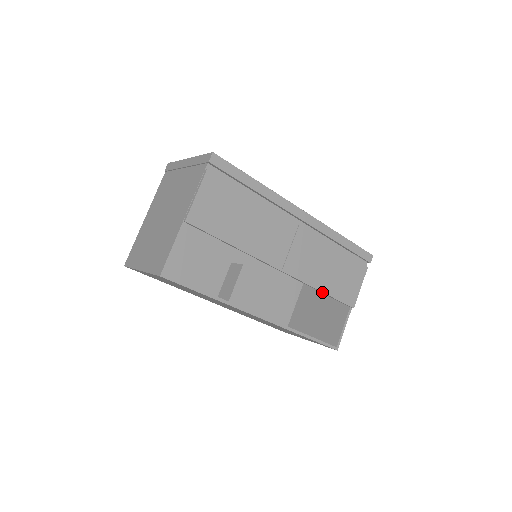
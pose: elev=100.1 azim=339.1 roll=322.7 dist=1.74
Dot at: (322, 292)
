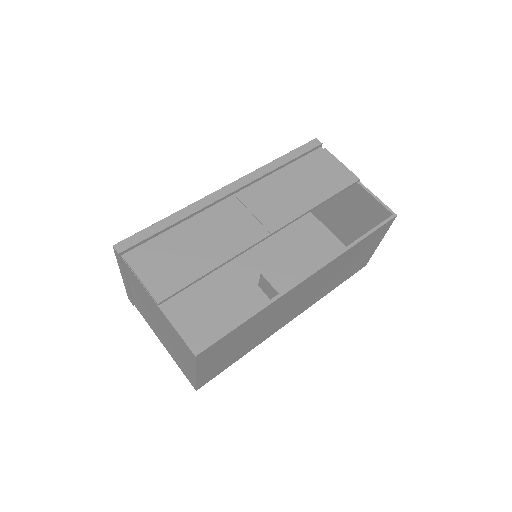
Dot at: (321, 204)
